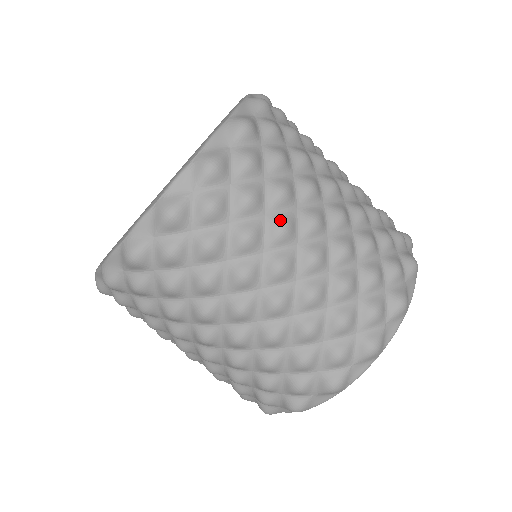
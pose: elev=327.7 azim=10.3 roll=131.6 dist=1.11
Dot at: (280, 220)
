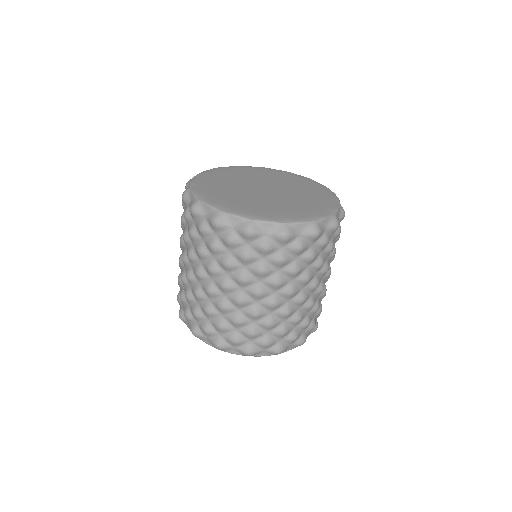
Dot at: occluded
